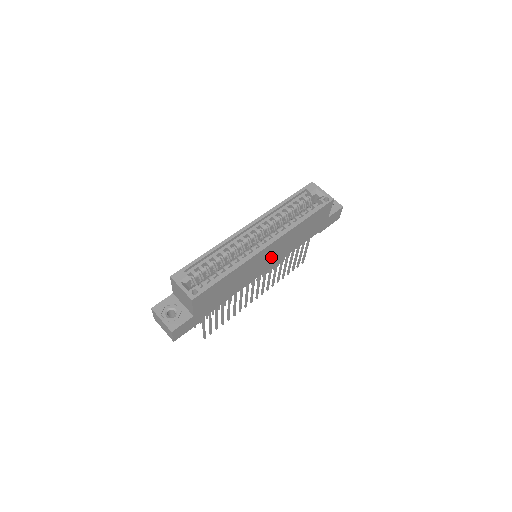
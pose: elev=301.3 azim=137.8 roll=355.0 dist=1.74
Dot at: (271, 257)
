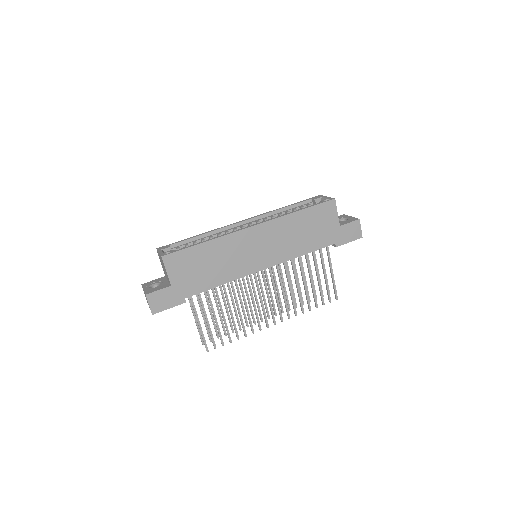
Dot at: (264, 249)
